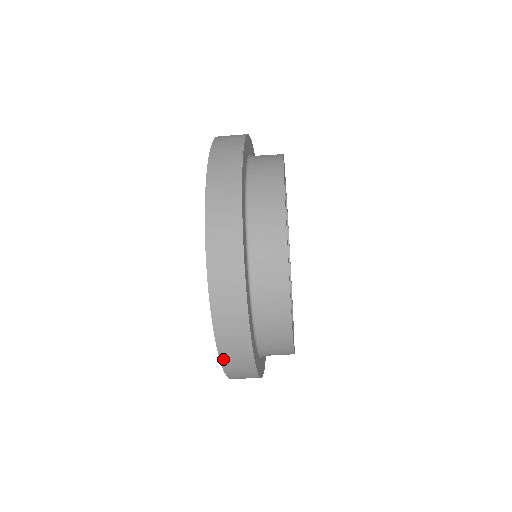
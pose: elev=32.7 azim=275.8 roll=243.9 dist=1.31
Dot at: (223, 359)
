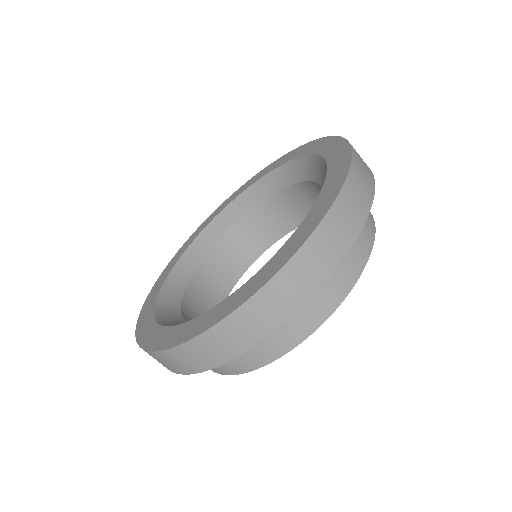
Dot at: (156, 353)
